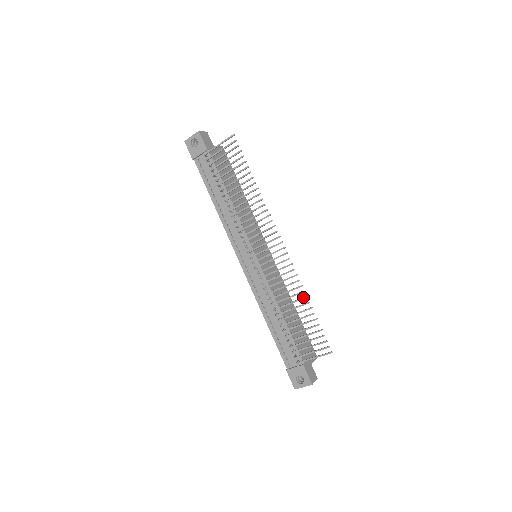
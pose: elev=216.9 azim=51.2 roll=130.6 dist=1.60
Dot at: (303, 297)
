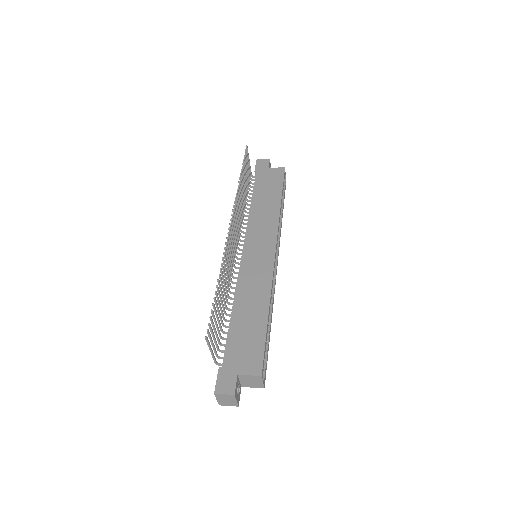
Dot at: (219, 276)
